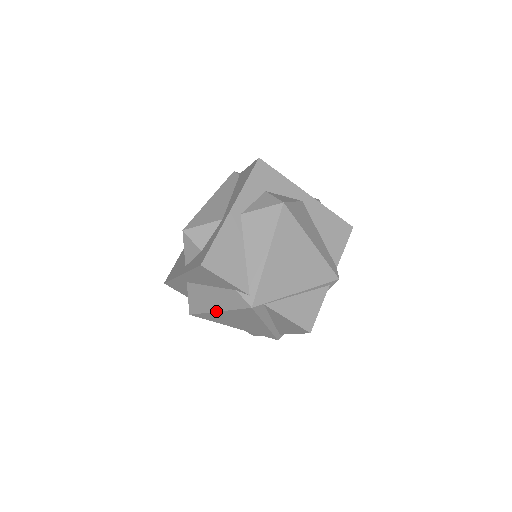
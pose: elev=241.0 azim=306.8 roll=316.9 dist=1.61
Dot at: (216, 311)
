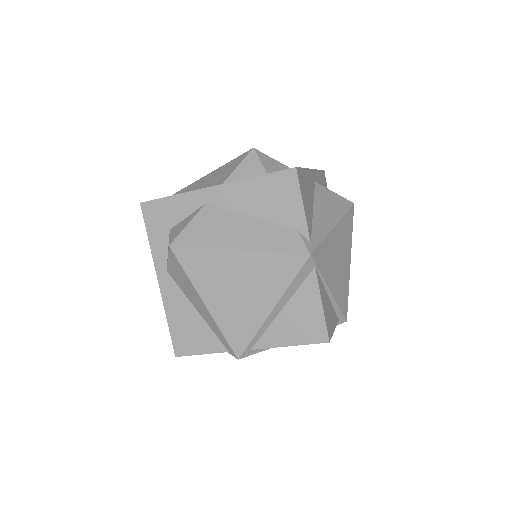
Dot at: (235, 249)
